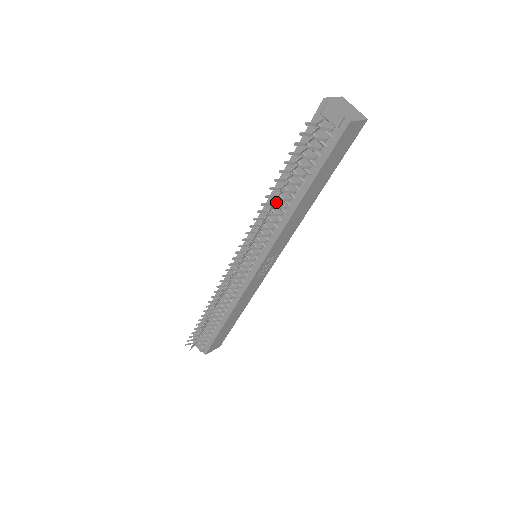
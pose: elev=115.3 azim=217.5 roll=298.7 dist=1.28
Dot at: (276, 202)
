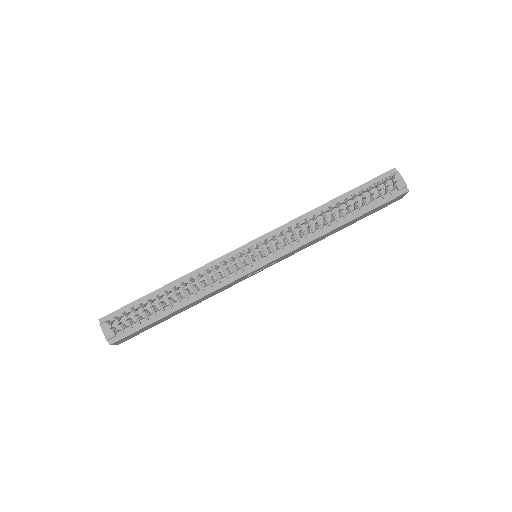
Dot at: (317, 217)
